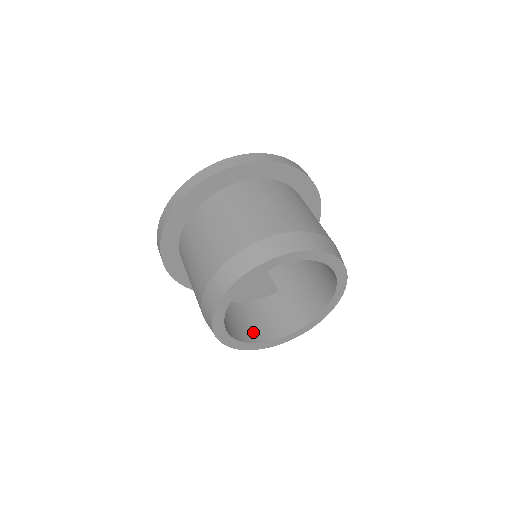
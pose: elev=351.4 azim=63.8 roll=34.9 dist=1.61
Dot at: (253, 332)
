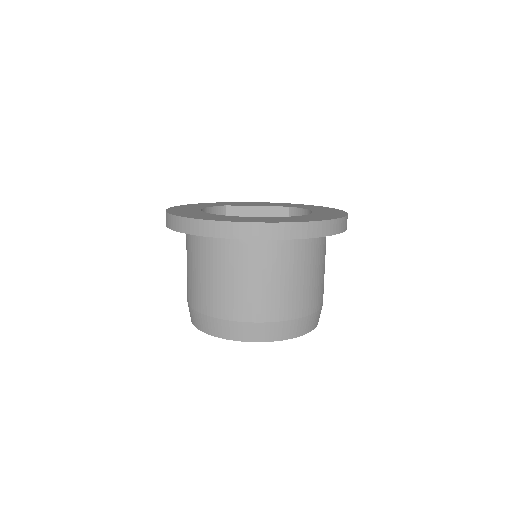
Dot at: occluded
